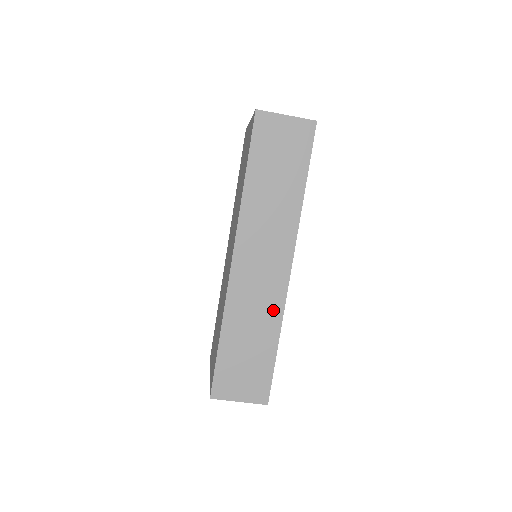
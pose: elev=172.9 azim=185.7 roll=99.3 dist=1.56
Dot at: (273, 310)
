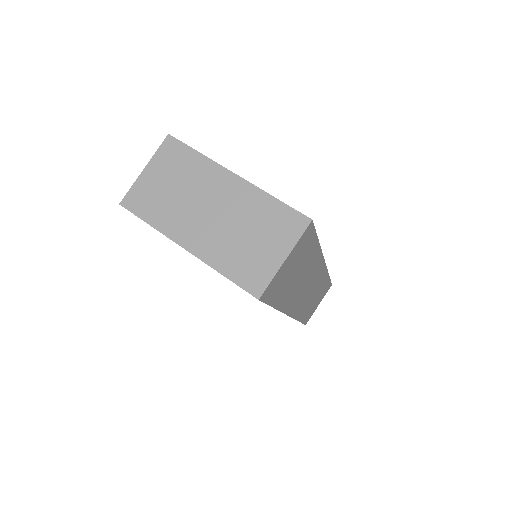
Dot at: (322, 280)
